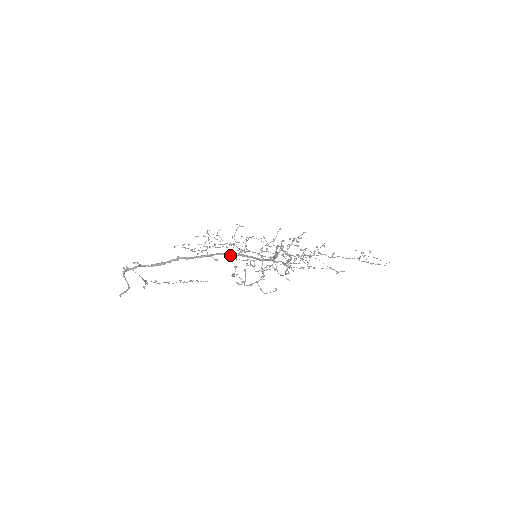
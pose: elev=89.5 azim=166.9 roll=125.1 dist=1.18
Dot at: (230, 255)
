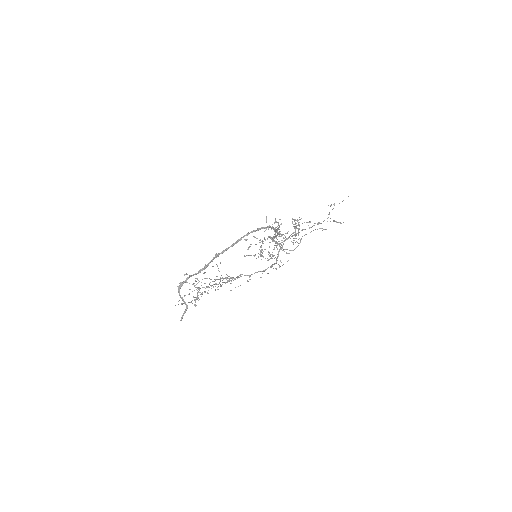
Dot at: (254, 231)
